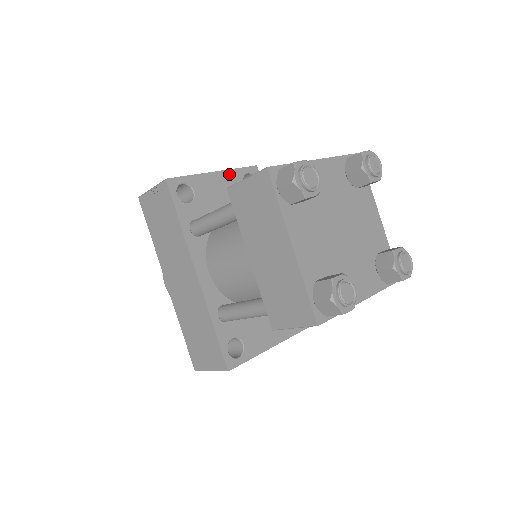
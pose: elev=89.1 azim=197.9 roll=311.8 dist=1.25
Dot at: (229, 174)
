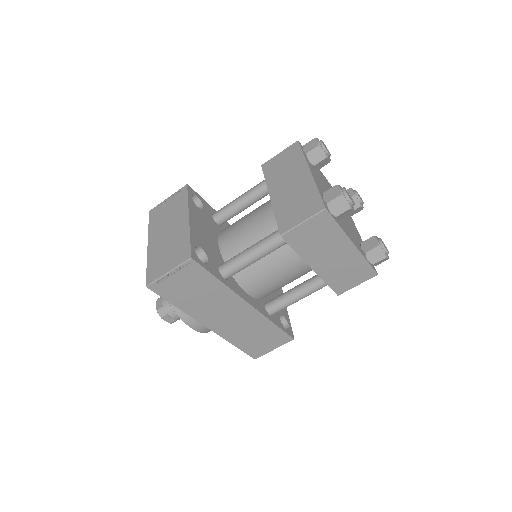
Dot at: (191, 210)
